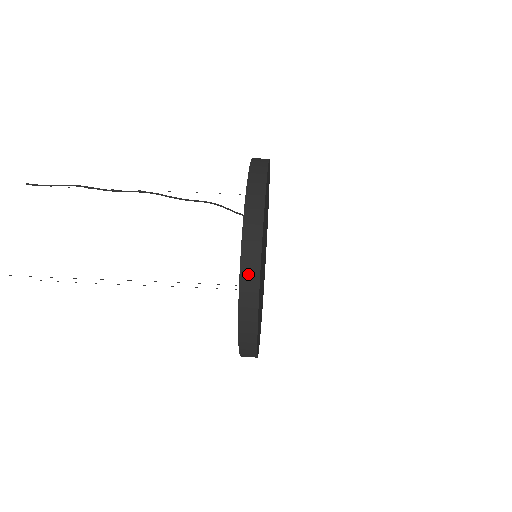
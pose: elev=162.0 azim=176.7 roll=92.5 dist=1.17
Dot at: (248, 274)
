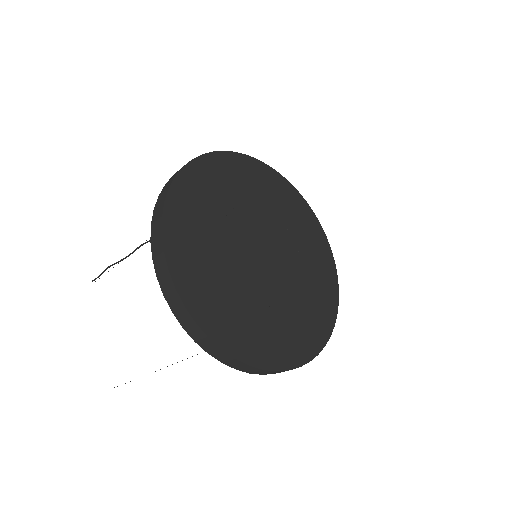
Dot at: (226, 360)
